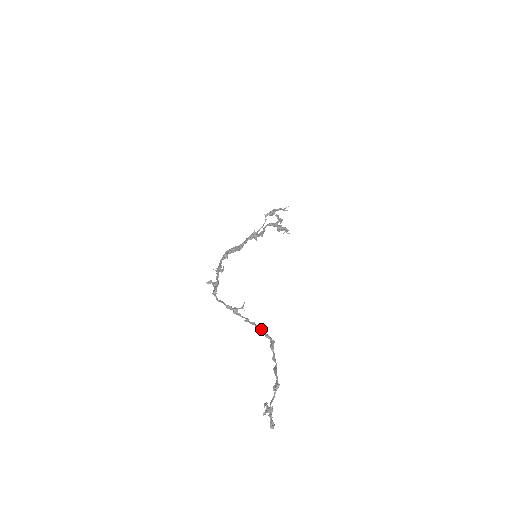
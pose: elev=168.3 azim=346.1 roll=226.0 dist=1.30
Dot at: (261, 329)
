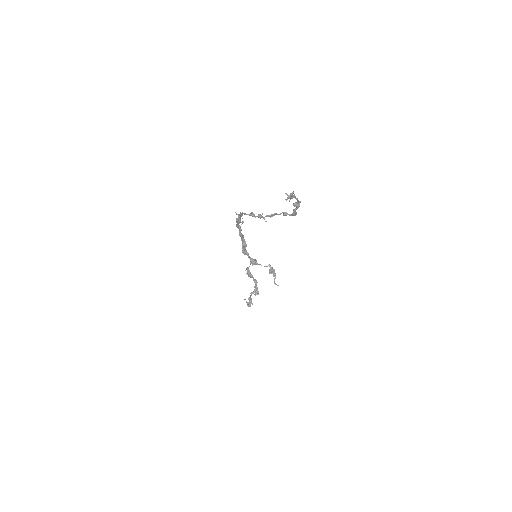
Dot at: occluded
